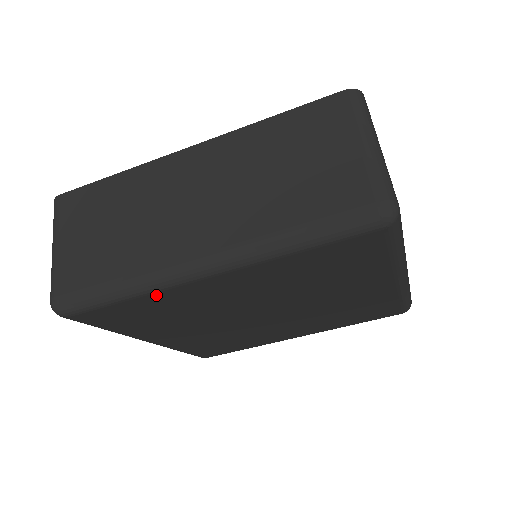
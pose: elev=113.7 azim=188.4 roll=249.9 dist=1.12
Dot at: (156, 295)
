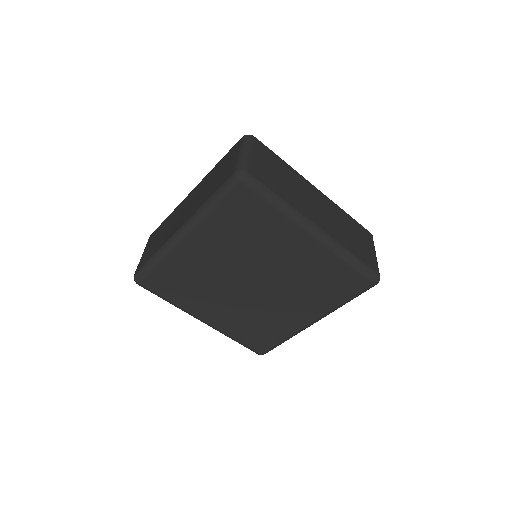
Dot at: (170, 259)
